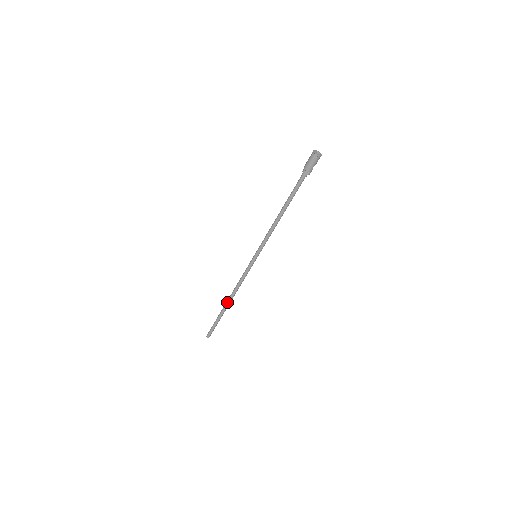
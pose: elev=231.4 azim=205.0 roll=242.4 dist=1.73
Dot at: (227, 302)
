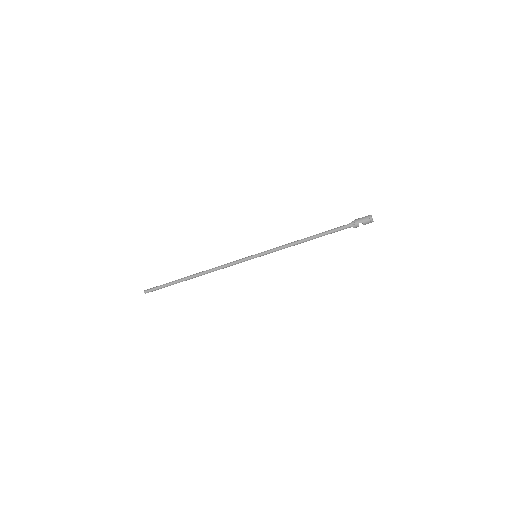
Dot at: (195, 274)
